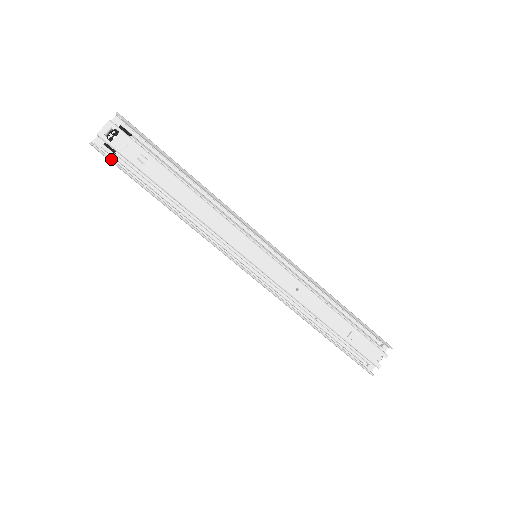
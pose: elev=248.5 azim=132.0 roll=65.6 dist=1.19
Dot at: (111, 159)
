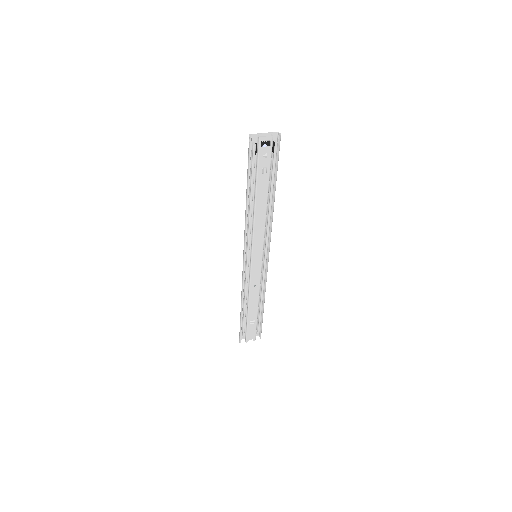
Dot at: (251, 155)
